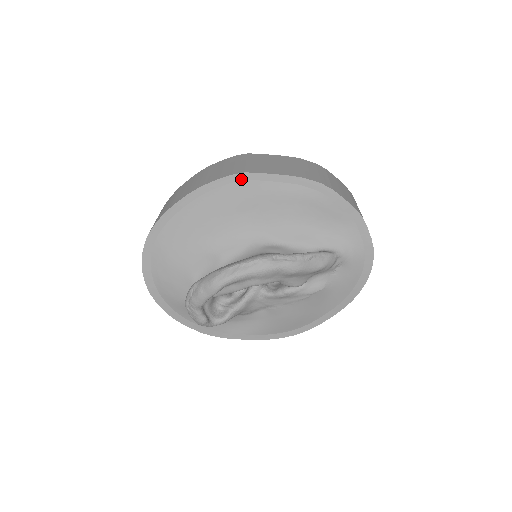
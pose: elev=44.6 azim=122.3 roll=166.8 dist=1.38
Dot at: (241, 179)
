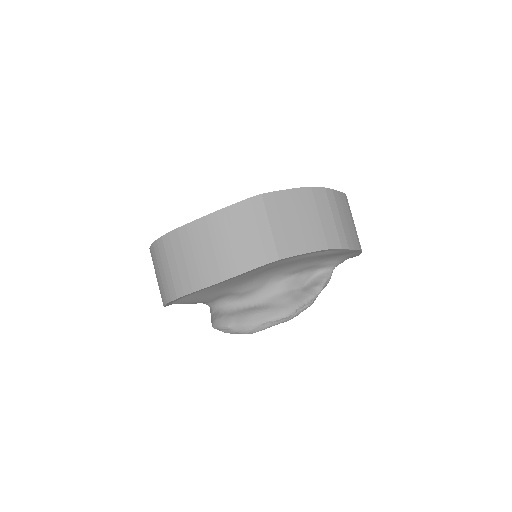
Dot at: (274, 262)
